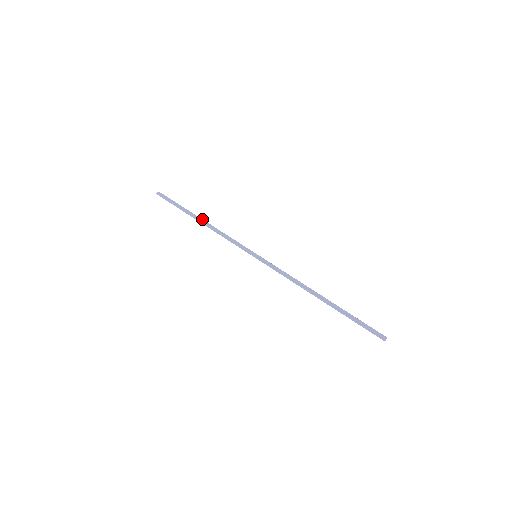
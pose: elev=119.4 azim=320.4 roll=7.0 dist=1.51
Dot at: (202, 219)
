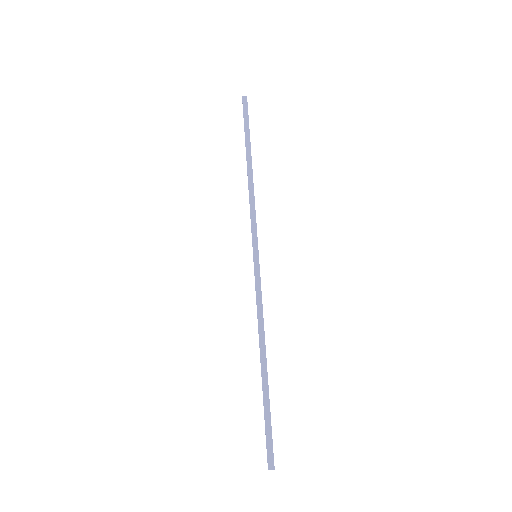
Dot at: occluded
